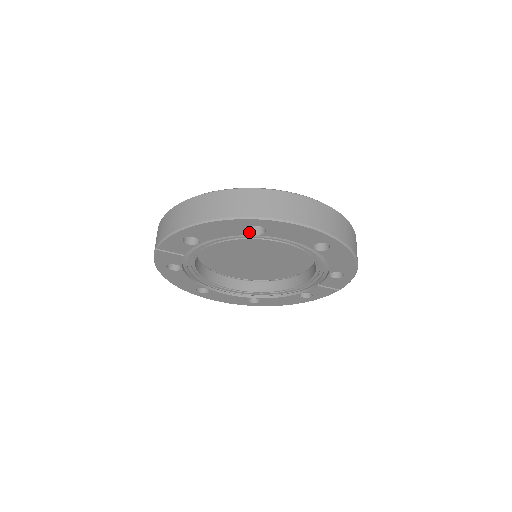
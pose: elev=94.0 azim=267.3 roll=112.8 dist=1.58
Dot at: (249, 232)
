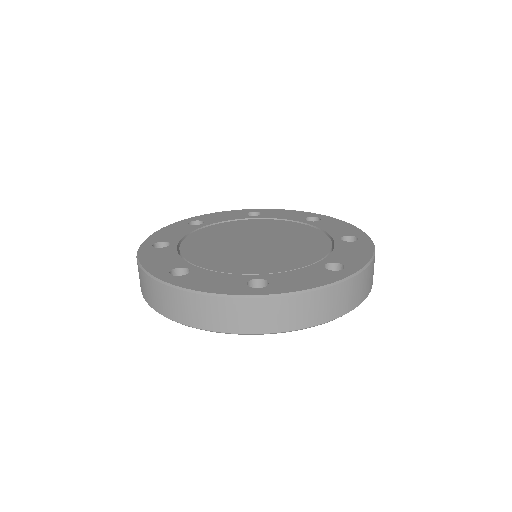
Dot at: occluded
